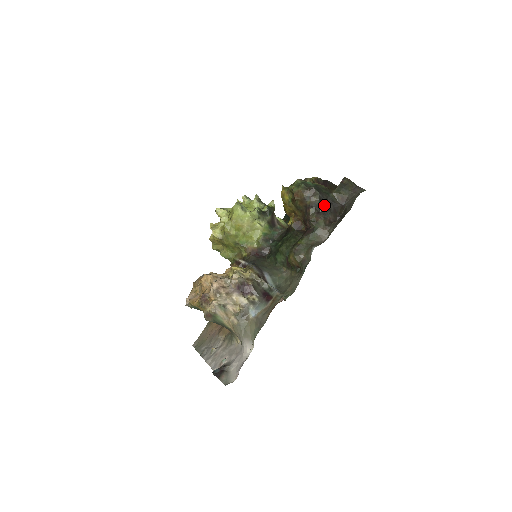
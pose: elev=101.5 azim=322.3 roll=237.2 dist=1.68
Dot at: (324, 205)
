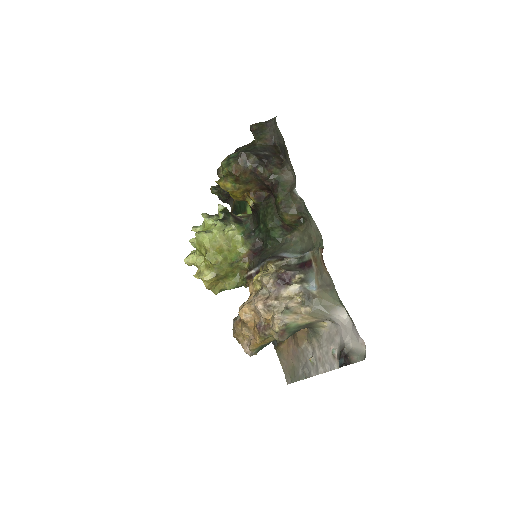
Dot at: (262, 157)
